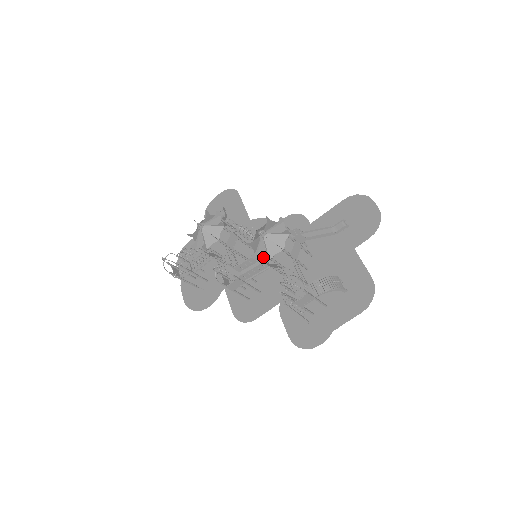
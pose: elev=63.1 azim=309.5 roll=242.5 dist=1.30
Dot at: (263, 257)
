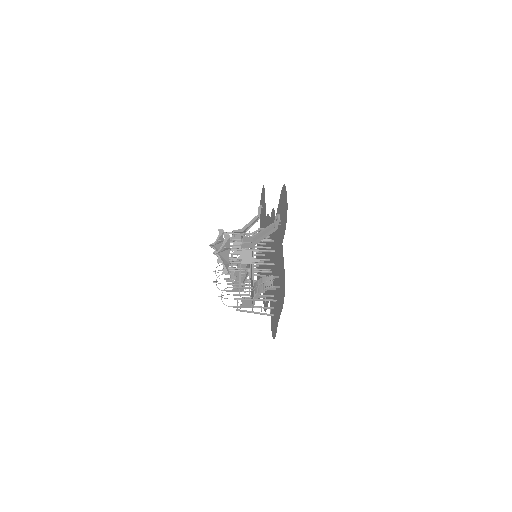
Dot at: (227, 270)
